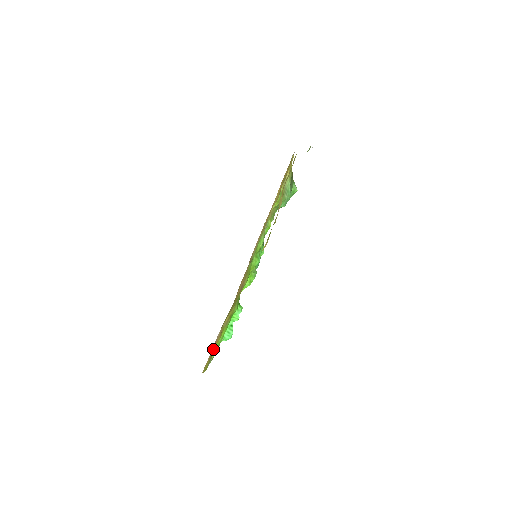
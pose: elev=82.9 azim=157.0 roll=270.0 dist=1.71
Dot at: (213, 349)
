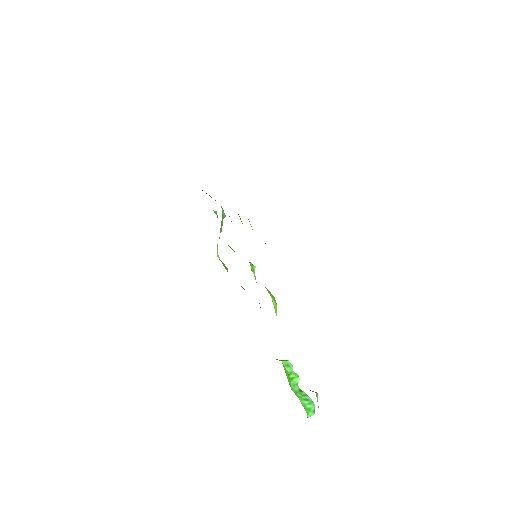
Dot at: occluded
